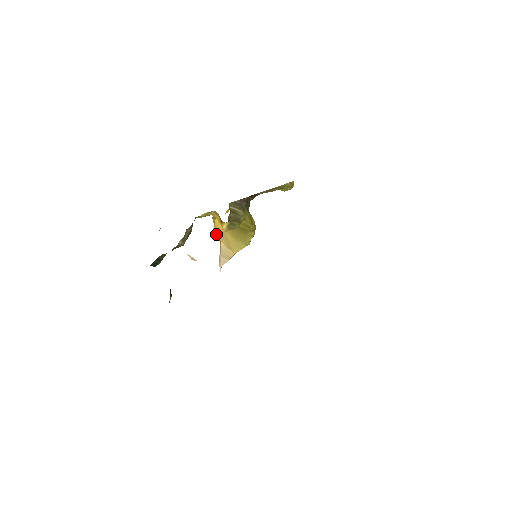
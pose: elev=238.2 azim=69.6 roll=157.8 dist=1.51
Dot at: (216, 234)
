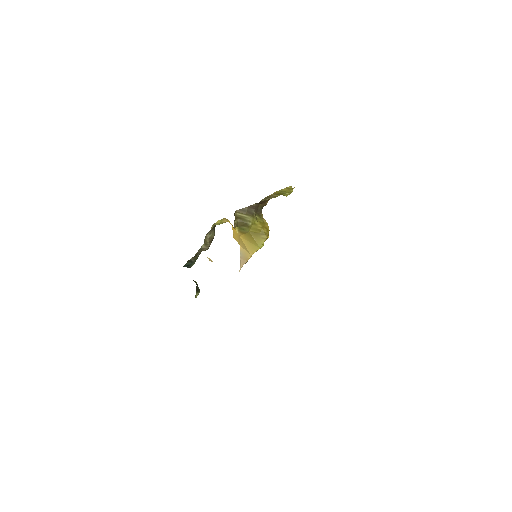
Dot at: (236, 238)
